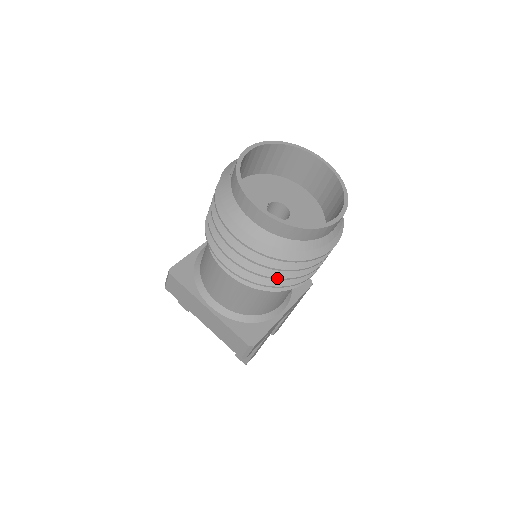
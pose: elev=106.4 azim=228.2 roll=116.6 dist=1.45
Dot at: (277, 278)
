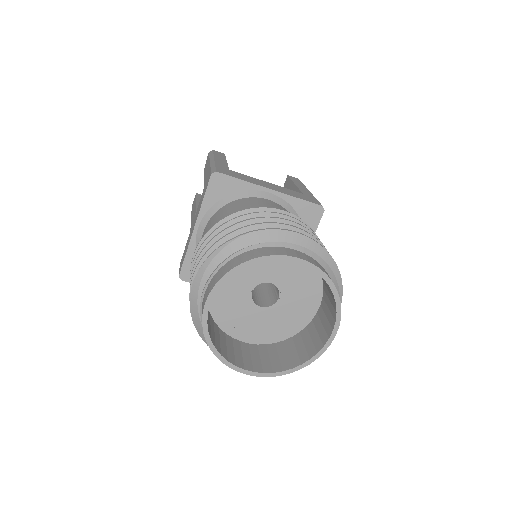
Dot at: occluded
